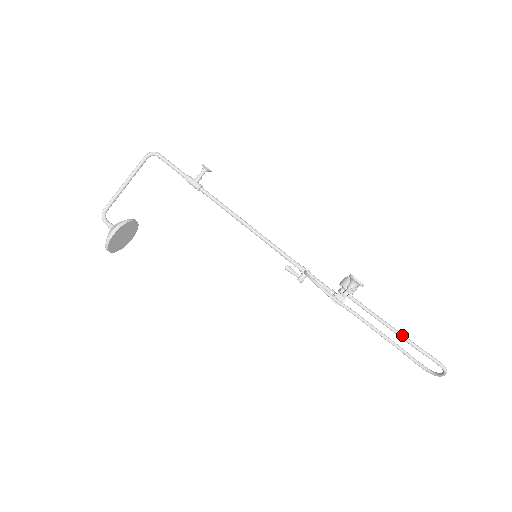
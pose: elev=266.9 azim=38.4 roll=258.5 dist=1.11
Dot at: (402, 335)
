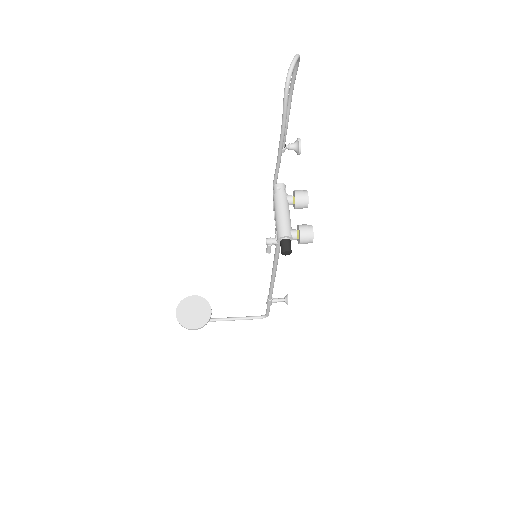
Dot at: (291, 97)
